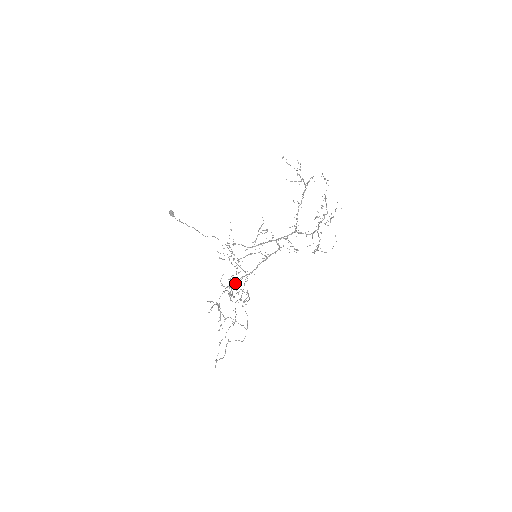
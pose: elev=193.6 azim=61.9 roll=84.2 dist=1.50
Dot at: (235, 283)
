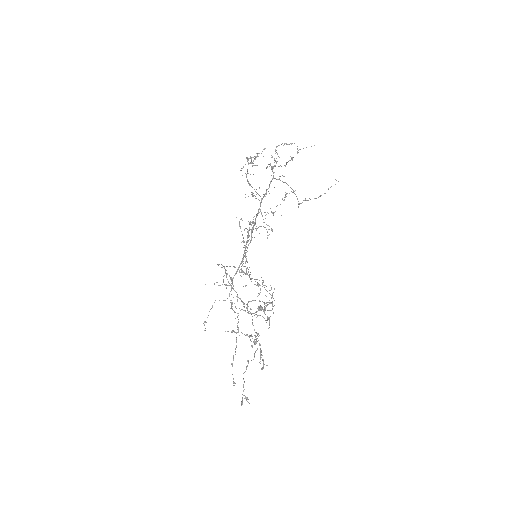
Dot at: (265, 305)
